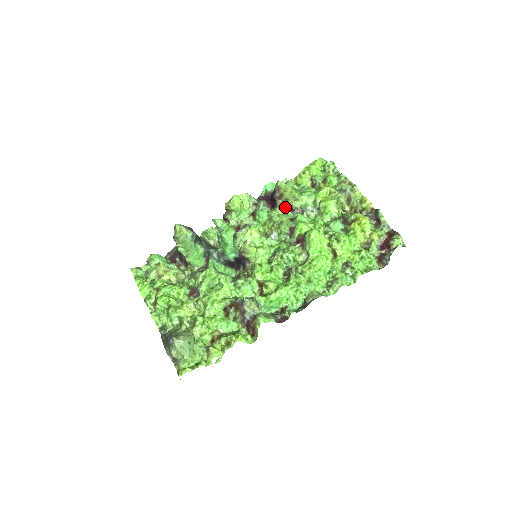
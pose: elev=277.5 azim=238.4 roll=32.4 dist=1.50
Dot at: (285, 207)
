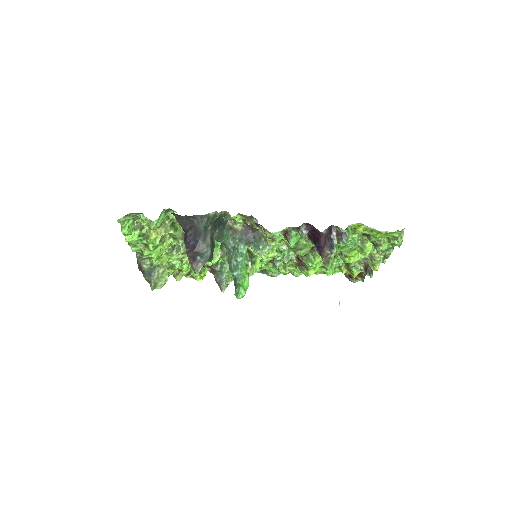
Dot at: occluded
